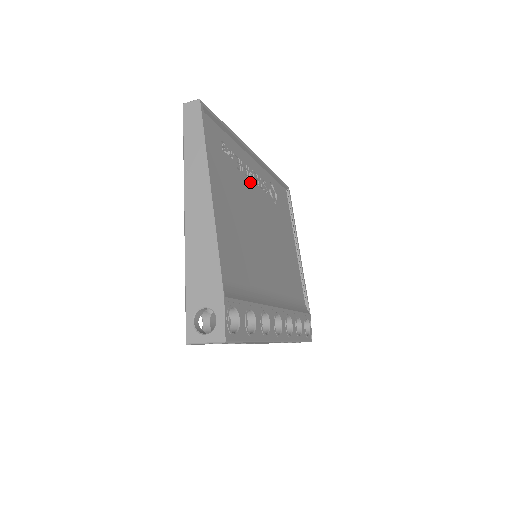
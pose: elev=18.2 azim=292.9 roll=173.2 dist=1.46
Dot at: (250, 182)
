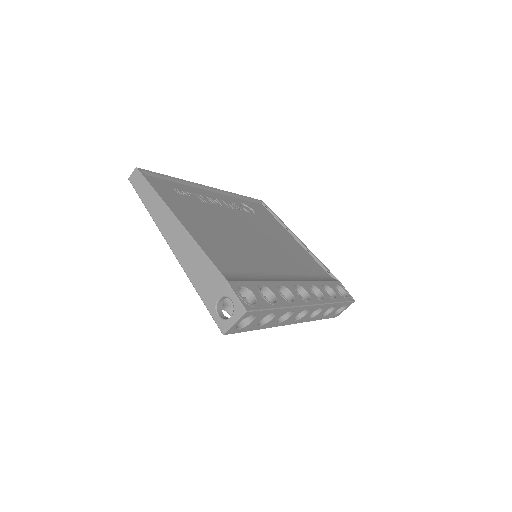
Dot at: (218, 207)
